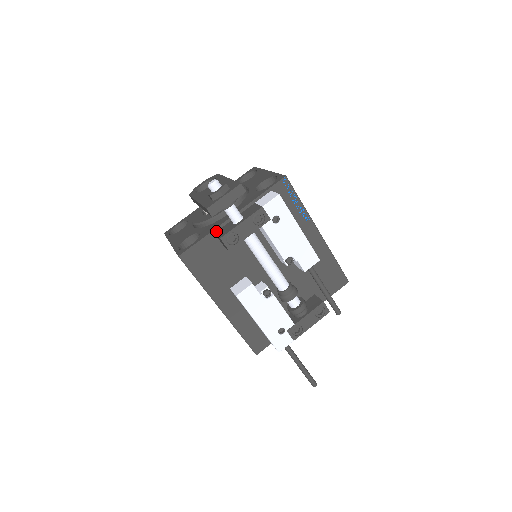
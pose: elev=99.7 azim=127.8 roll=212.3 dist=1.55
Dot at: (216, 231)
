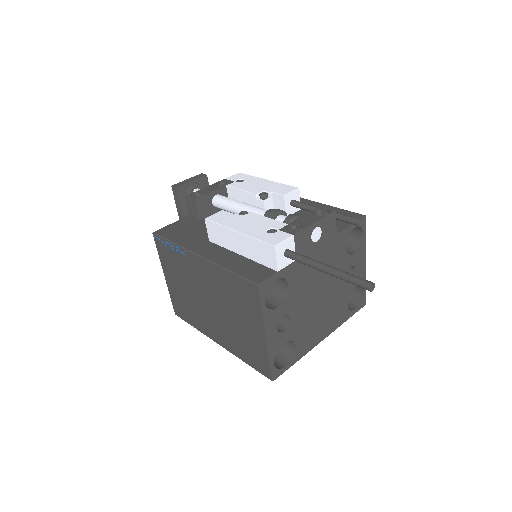
Dot at: (191, 216)
